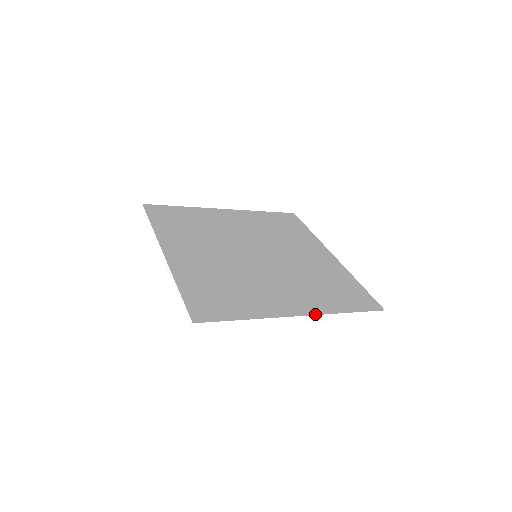
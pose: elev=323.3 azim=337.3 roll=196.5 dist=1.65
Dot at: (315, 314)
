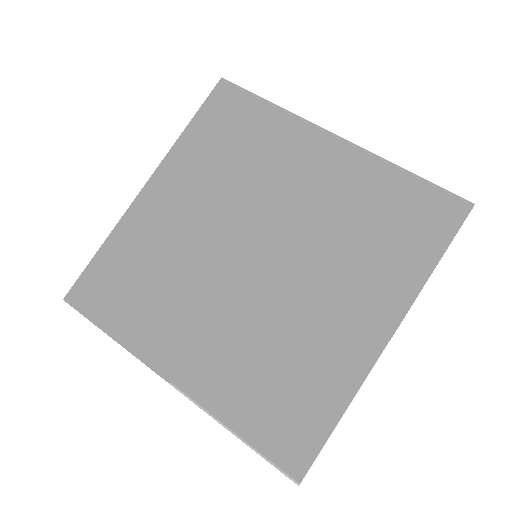
Dot at: (403, 317)
